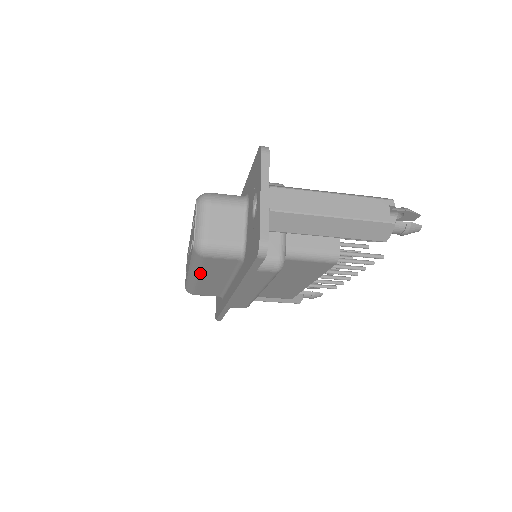
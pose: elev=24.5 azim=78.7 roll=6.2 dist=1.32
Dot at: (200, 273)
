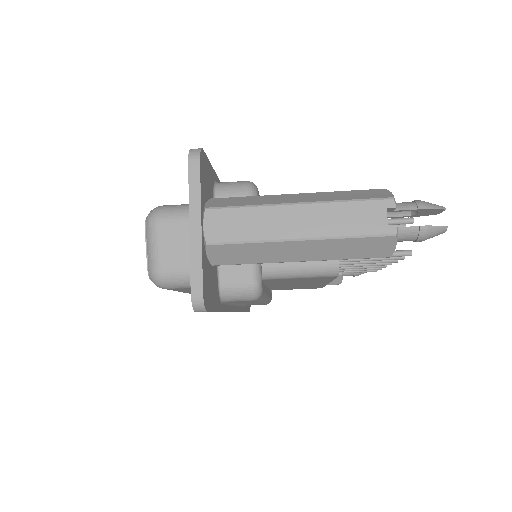
Dot at: (183, 292)
